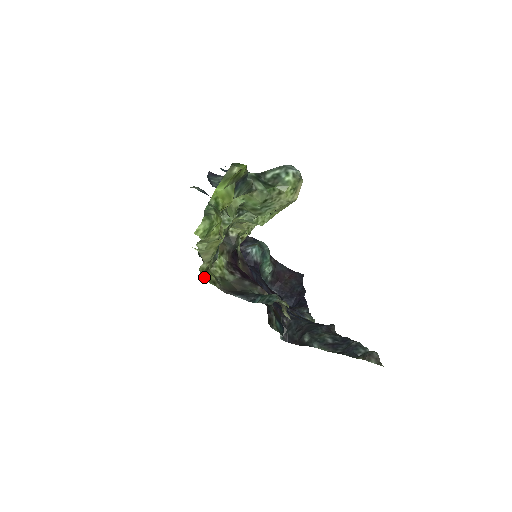
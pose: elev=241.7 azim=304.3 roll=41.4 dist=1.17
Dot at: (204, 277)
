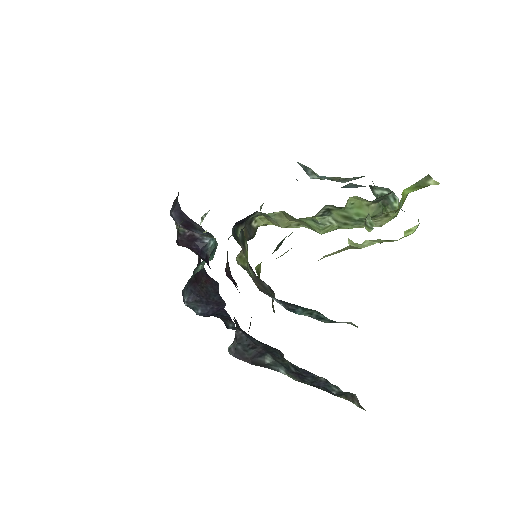
Dot at: (257, 265)
